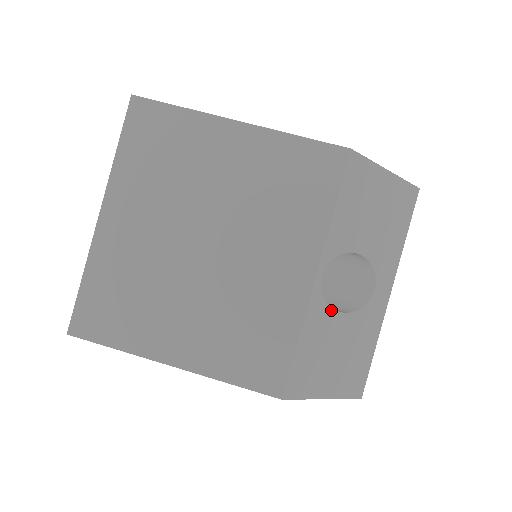
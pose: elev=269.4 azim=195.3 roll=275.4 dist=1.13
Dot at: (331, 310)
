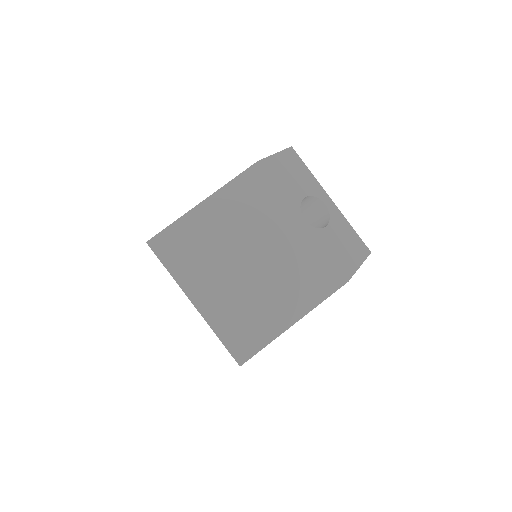
Dot at: (322, 229)
